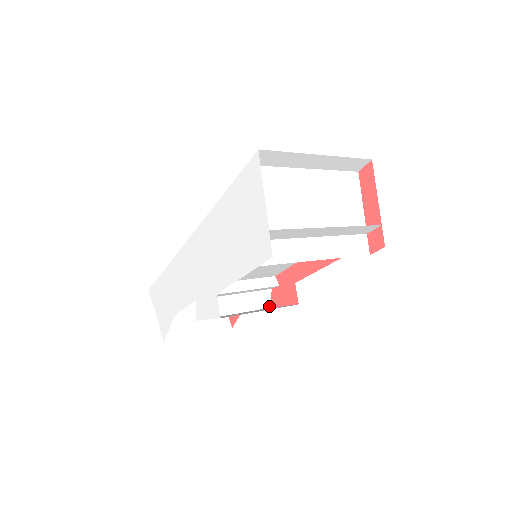
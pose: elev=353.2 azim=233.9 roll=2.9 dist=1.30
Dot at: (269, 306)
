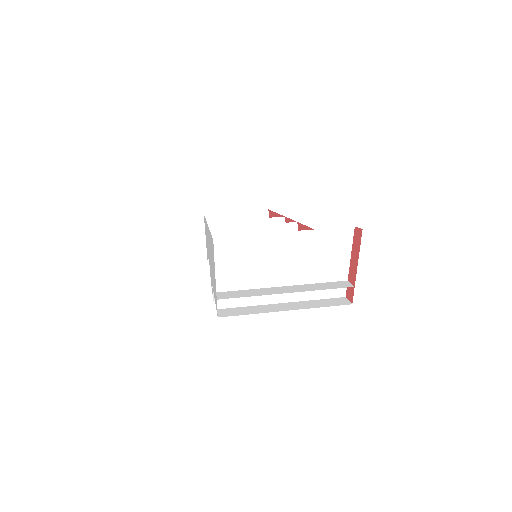
Dot at: occluded
